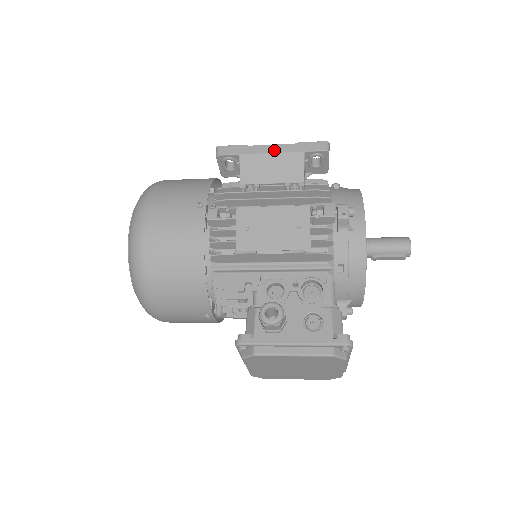
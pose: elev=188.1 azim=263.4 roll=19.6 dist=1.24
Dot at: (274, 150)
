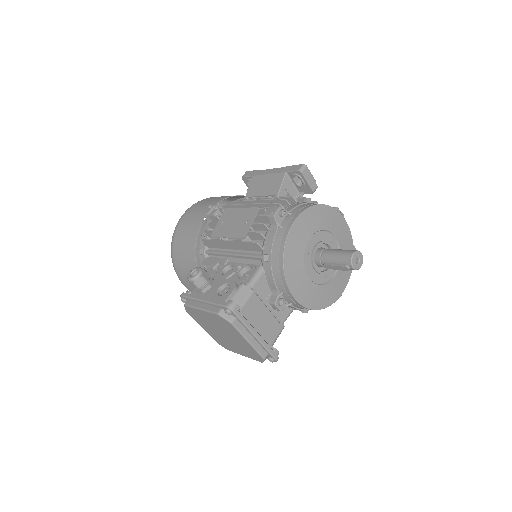
Dot at: (271, 172)
